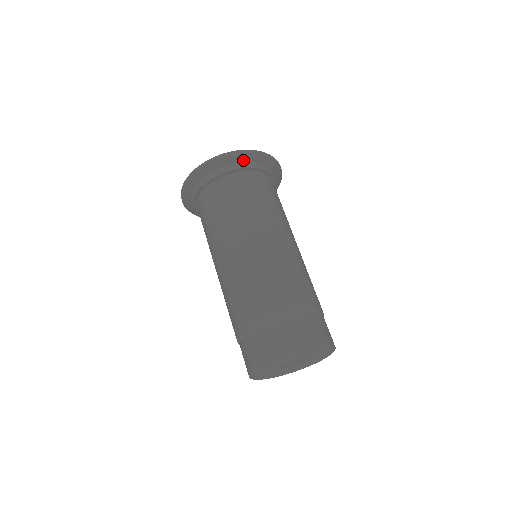
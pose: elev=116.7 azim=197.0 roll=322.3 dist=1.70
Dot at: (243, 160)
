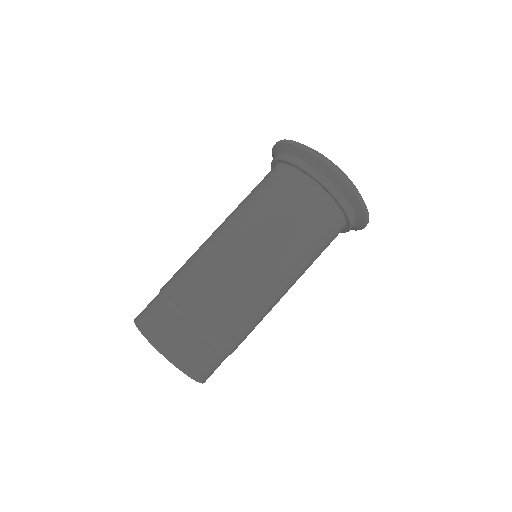
Dot at: (338, 185)
